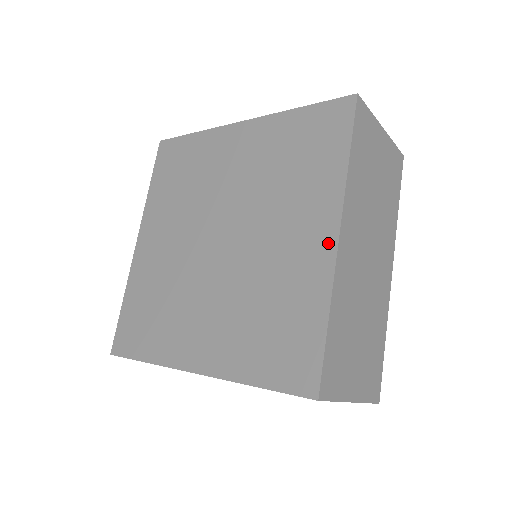
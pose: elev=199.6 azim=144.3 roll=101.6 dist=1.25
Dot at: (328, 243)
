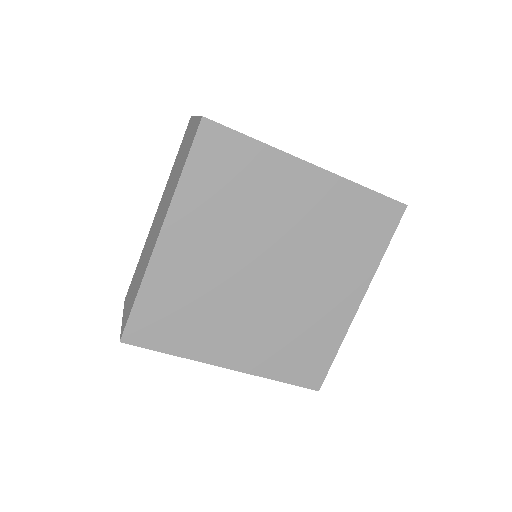
Dot at: (353, 305)
